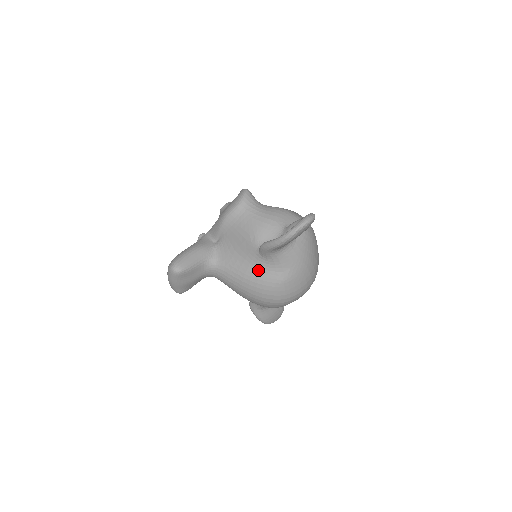
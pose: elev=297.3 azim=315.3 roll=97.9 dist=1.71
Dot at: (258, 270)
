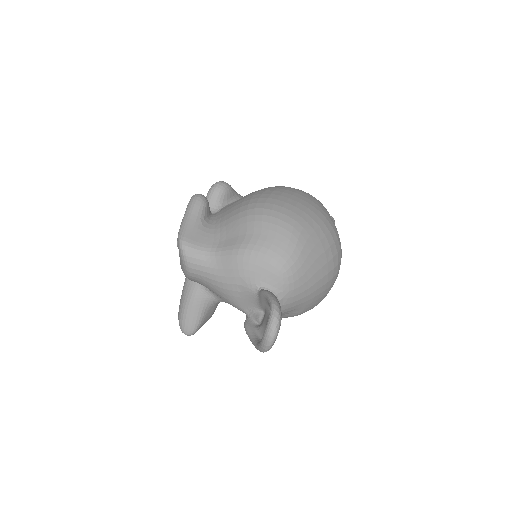
Dot at: occluded
